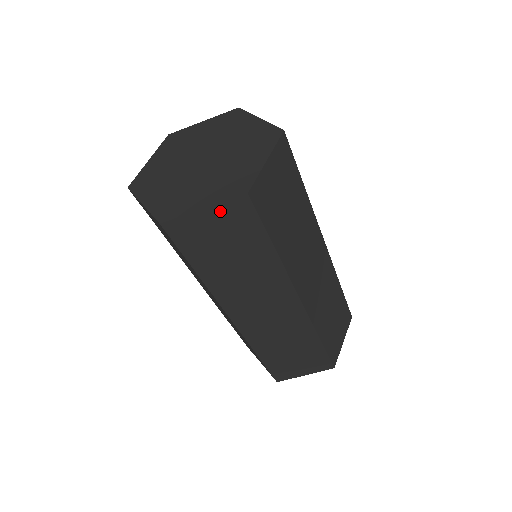
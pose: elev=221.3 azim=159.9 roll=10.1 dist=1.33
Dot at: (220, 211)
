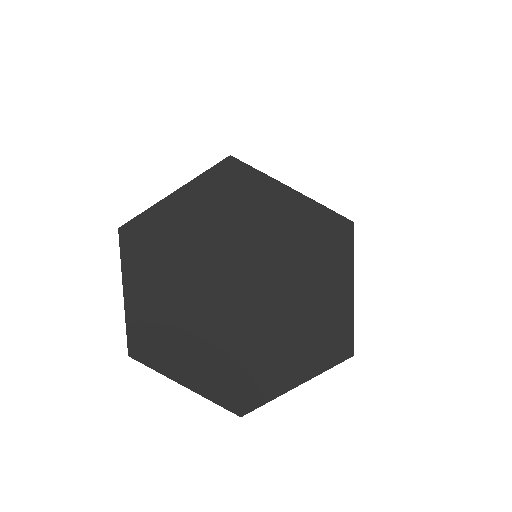
Dot at: occluded
